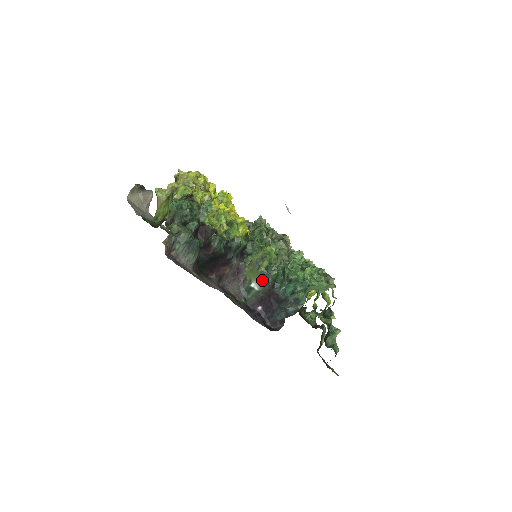
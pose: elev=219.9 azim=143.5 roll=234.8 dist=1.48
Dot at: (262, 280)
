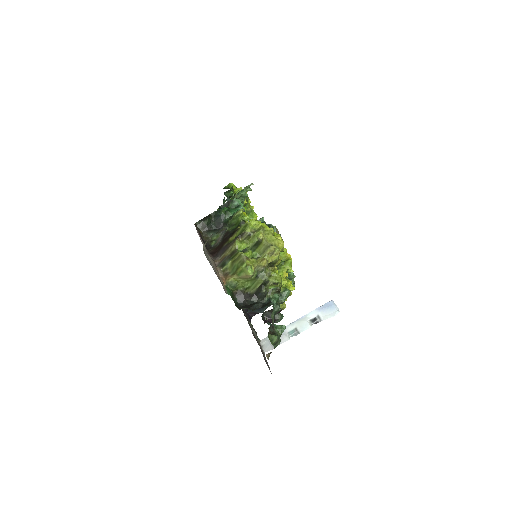
Dot at: occluded
